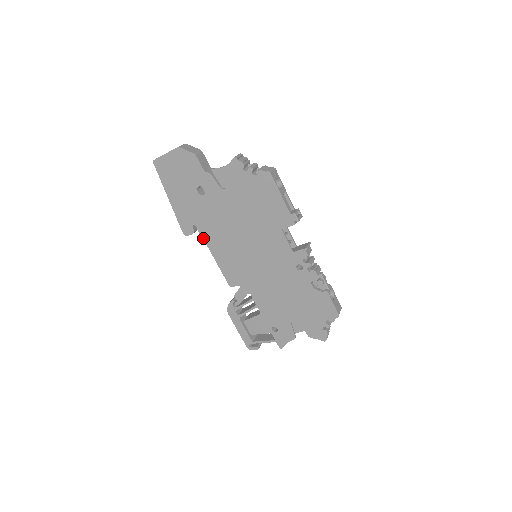
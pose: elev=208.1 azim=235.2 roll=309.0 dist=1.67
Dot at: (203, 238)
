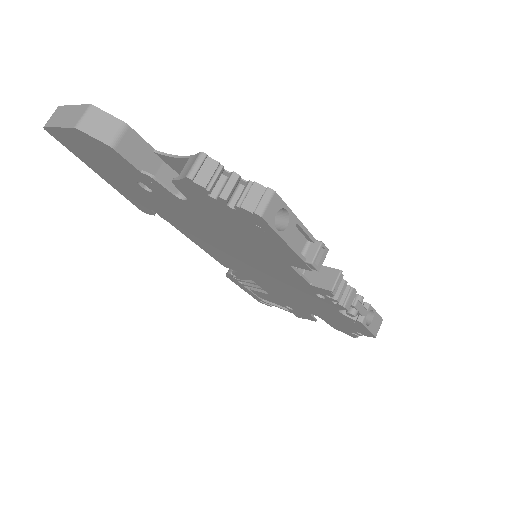
Dot at: (171, 224)
